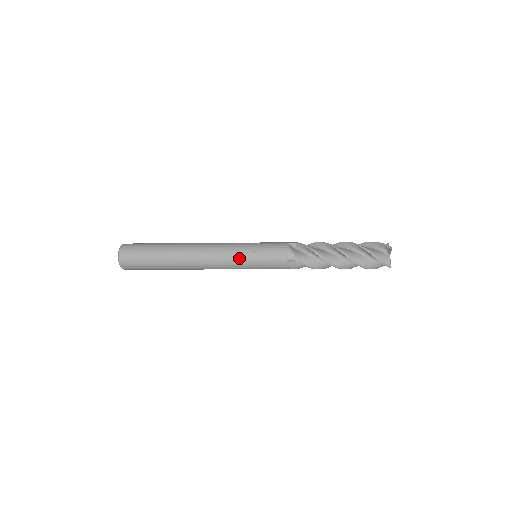
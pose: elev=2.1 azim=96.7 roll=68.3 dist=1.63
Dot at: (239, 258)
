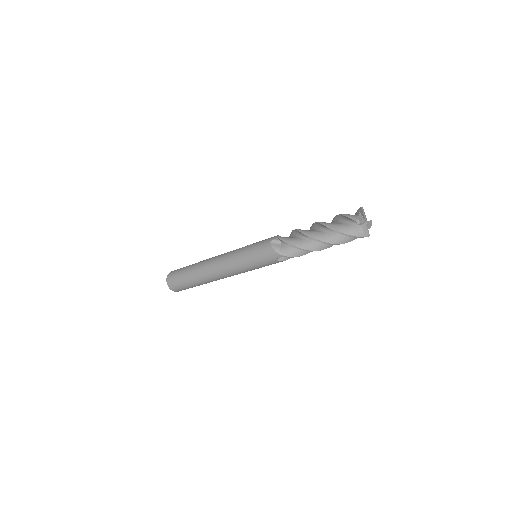
Dot at: (239, 250)
